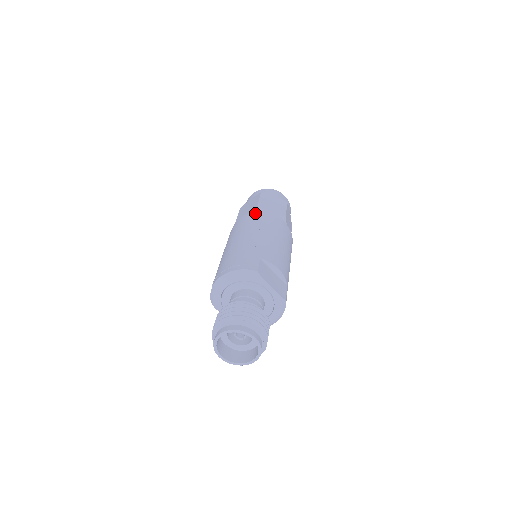
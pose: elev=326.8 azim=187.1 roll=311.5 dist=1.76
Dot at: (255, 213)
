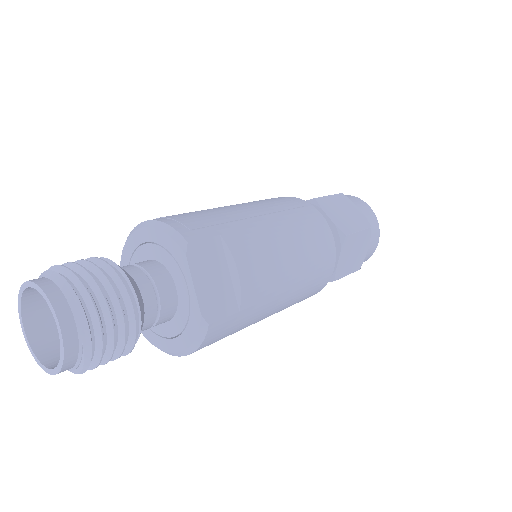
Dot at: (299, 199)
